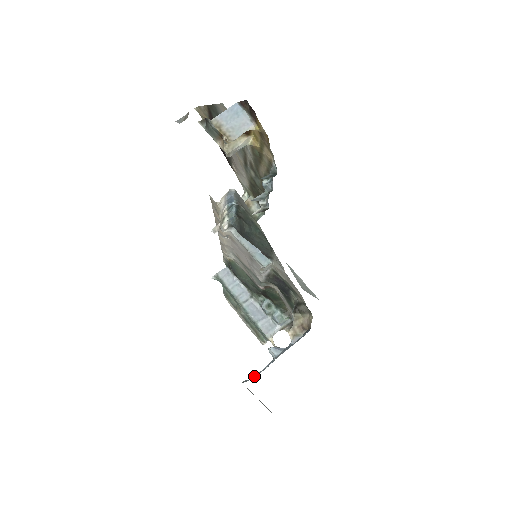
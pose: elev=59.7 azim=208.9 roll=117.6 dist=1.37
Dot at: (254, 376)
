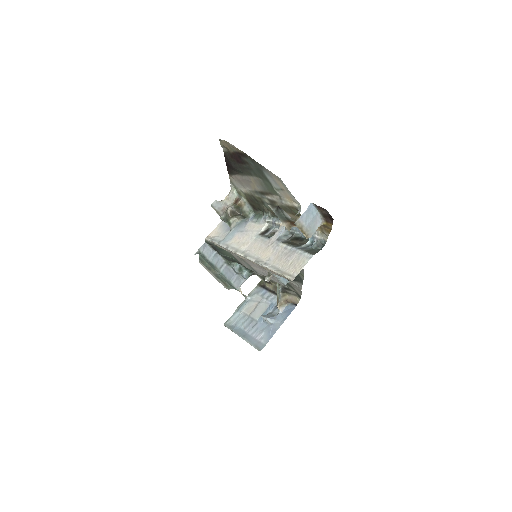
Dot at: (257, 338)
